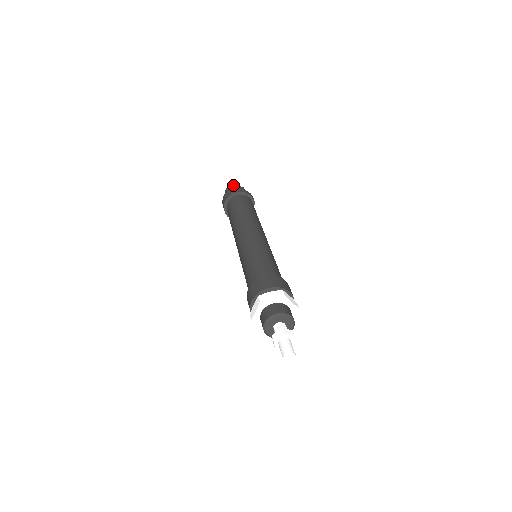
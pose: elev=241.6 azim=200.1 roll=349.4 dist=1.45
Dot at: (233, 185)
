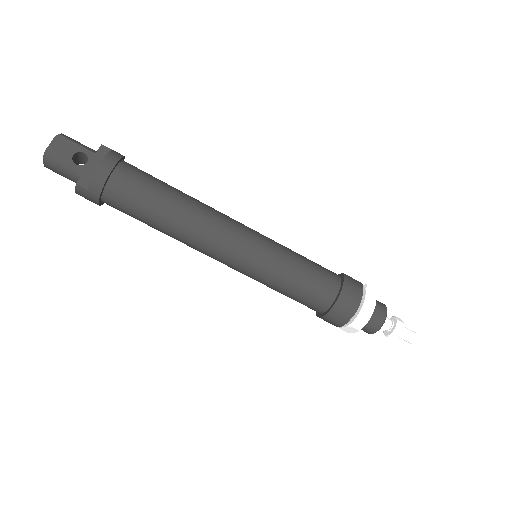
Dot at: (50, 153)
